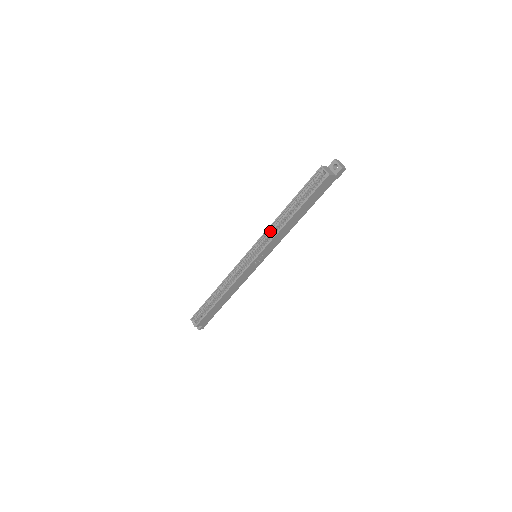
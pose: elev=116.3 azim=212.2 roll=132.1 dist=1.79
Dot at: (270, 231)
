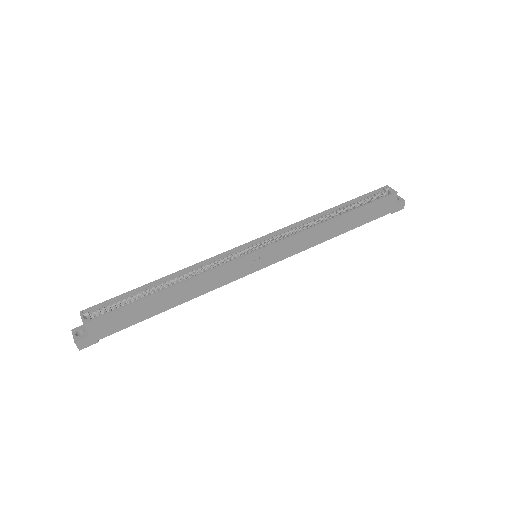
Dot at: (297, 227)
